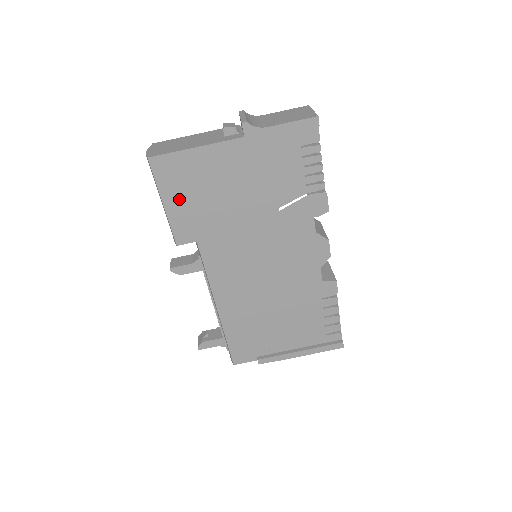
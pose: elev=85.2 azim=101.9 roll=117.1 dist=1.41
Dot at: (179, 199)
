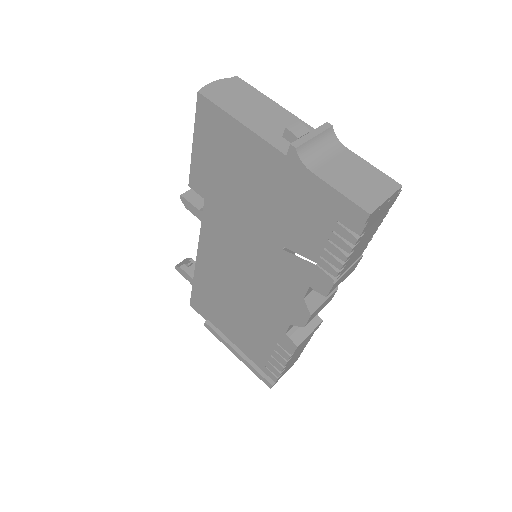
Dot at: (207, 152)
